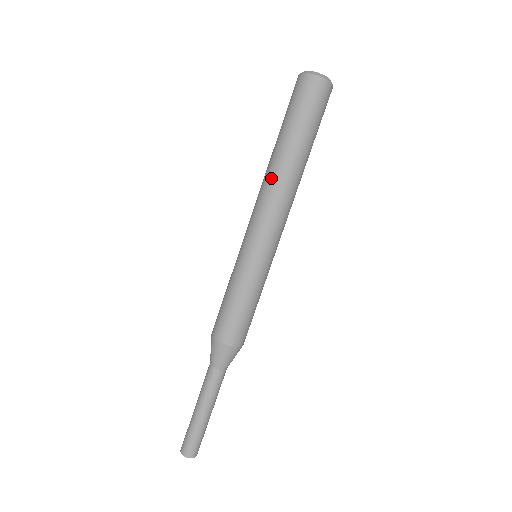
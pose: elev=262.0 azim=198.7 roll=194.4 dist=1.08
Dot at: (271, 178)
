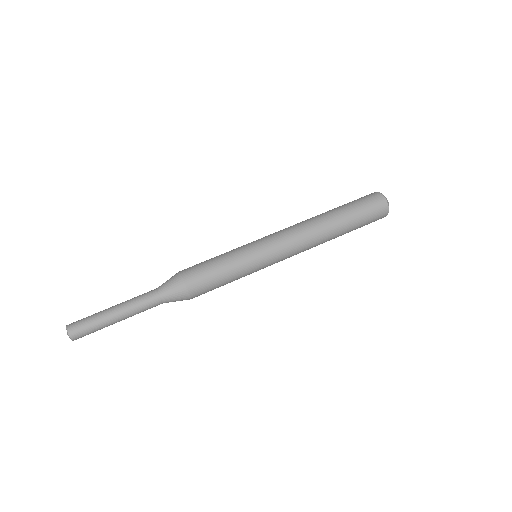
Dot at: (310, 220)
